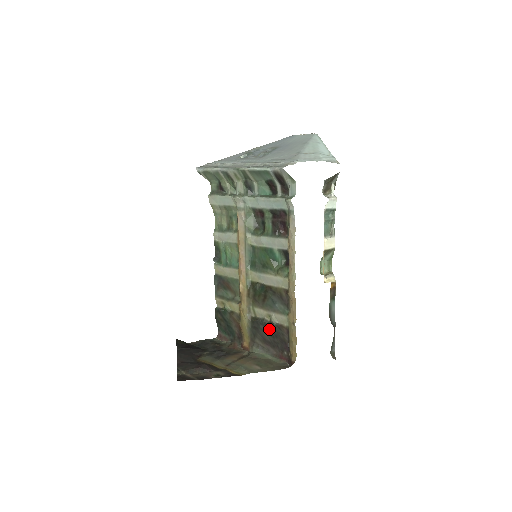
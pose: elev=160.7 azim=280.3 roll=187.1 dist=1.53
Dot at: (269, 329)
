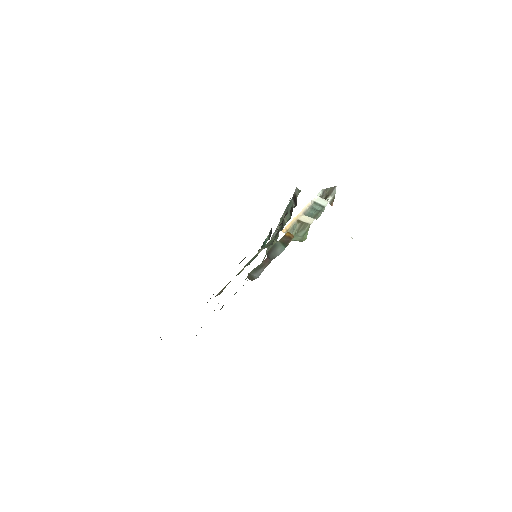
Dot at: occluded
